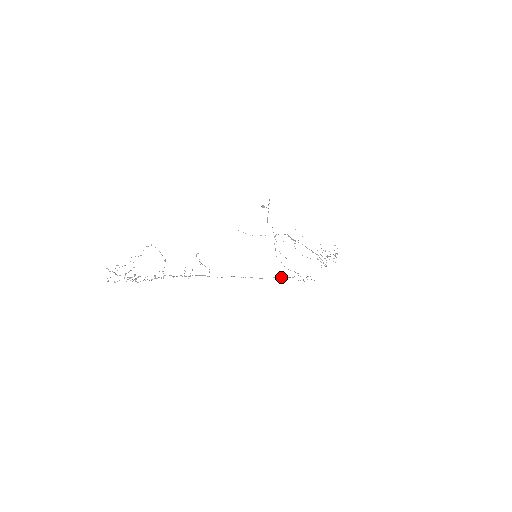
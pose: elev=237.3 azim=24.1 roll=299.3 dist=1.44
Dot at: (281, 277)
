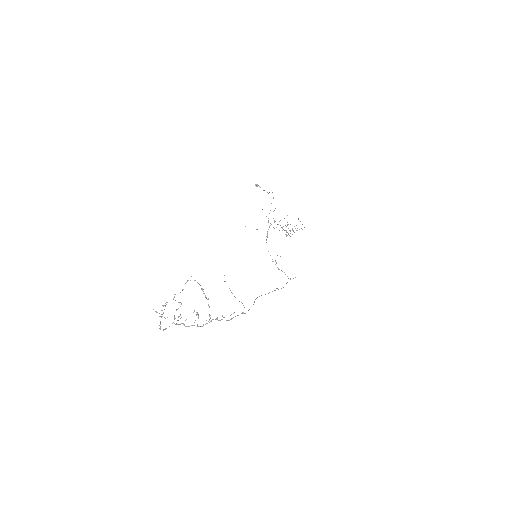
Dot at: (281, 288)
